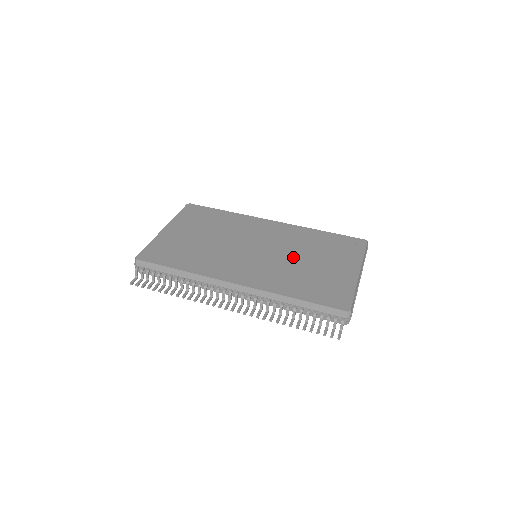
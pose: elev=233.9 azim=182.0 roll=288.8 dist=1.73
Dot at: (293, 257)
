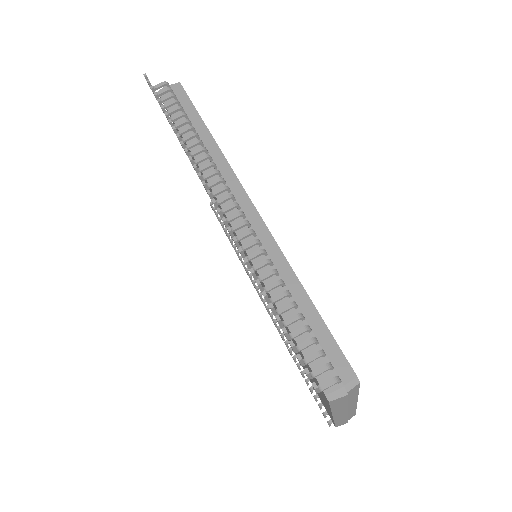
Dot at: occluded
